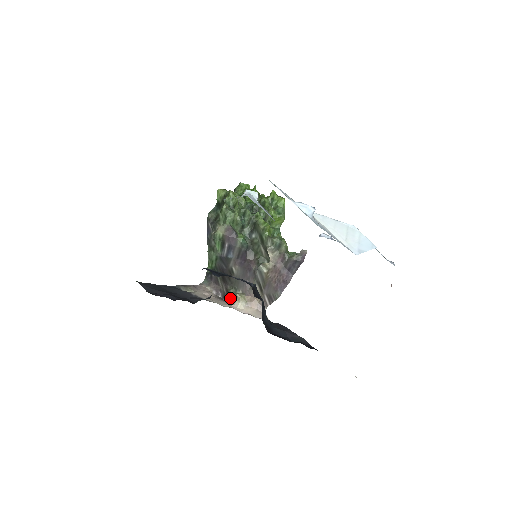
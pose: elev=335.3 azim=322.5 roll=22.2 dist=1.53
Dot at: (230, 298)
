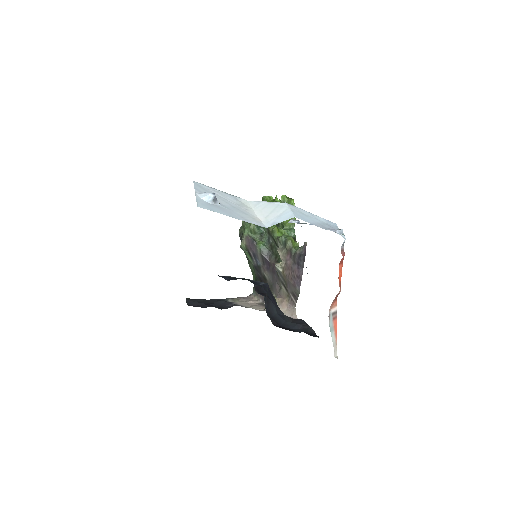
Dot at: occluded
